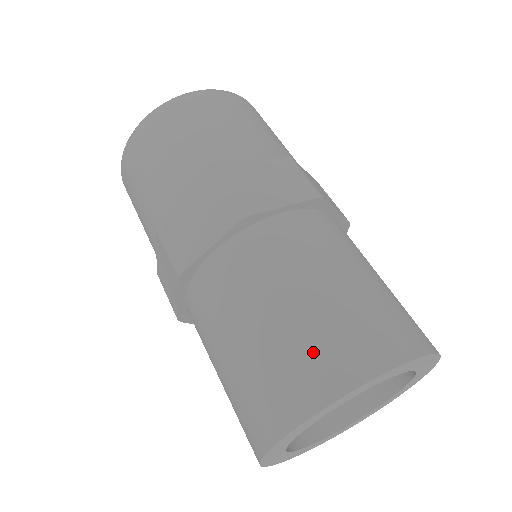
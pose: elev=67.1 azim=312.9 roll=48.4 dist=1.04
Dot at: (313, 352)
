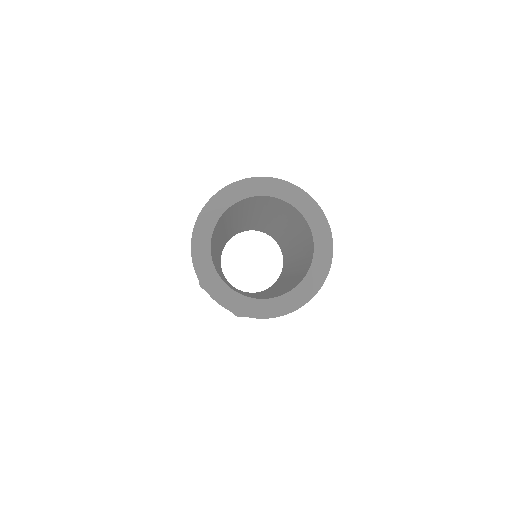
Dot at: occluded
